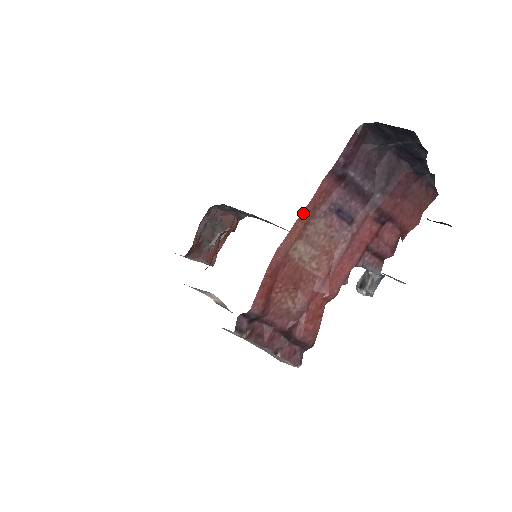
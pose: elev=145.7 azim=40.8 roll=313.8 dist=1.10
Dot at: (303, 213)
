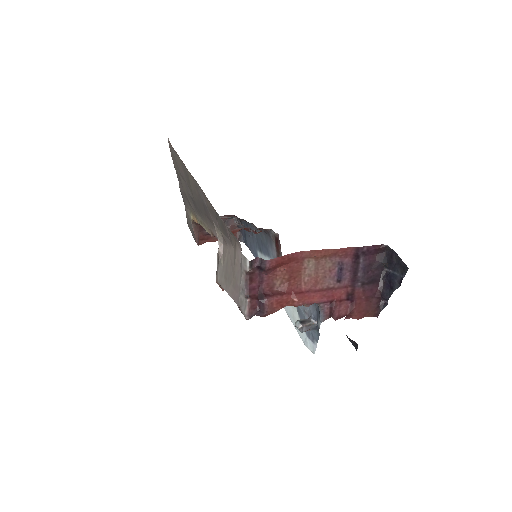
Dot at: (330, 250)
